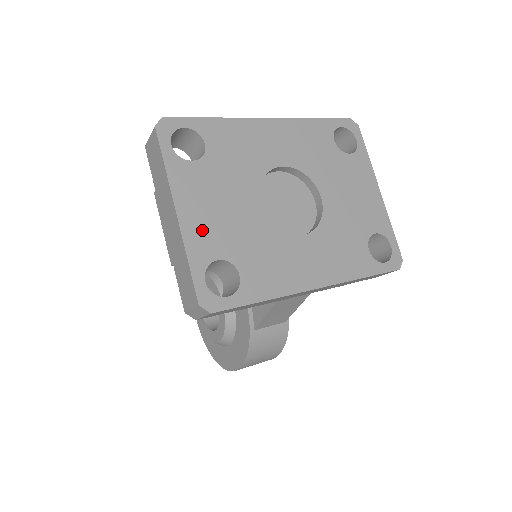
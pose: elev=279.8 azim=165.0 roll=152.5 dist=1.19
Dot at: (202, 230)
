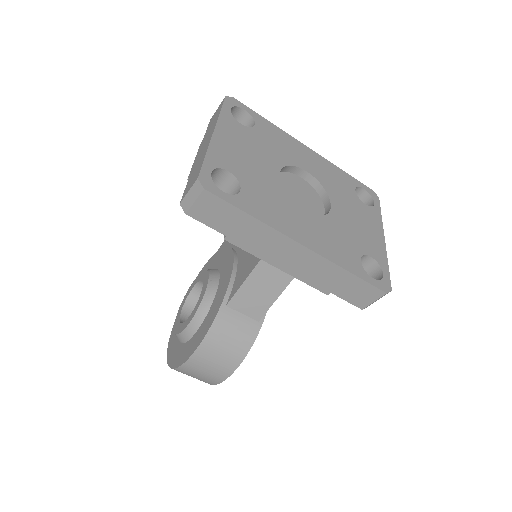
Dot at: (226, 152)
